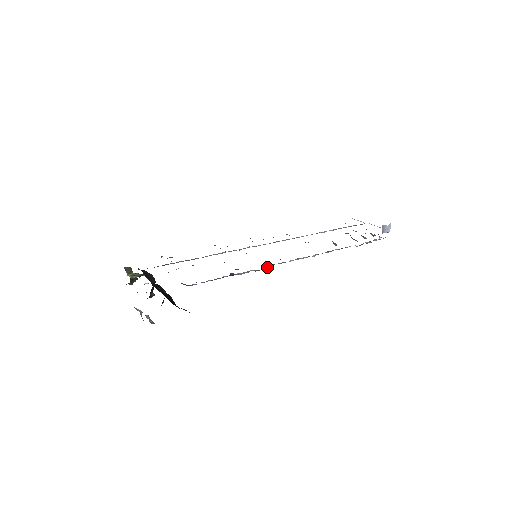
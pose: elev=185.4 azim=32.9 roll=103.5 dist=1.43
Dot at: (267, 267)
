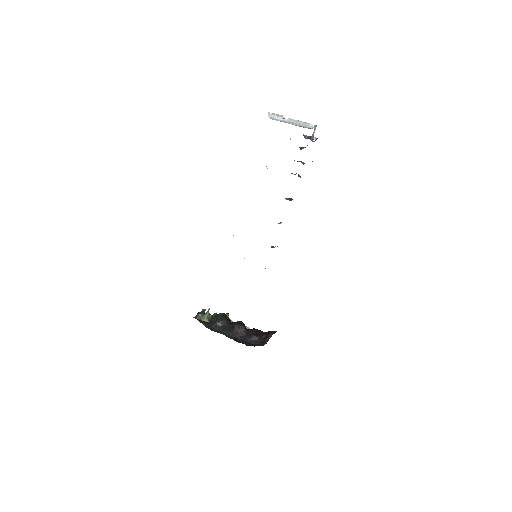
Dot at: occluded
